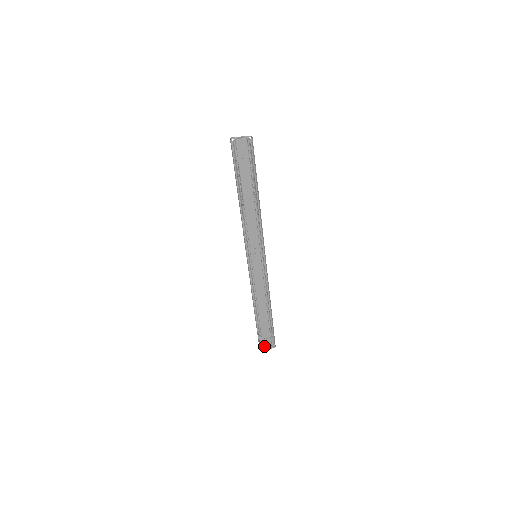
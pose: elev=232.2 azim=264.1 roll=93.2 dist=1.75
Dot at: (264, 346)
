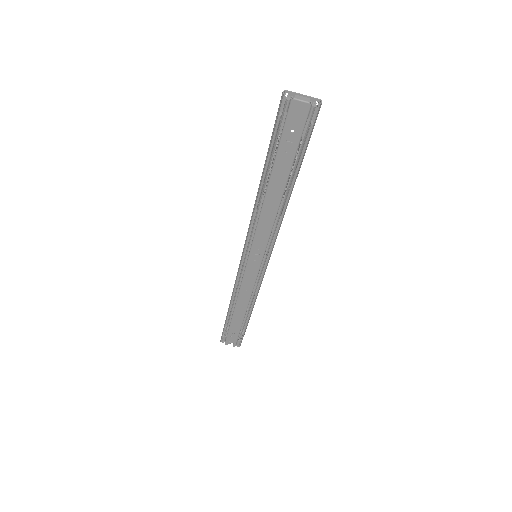
Dot at: (227, 342)
